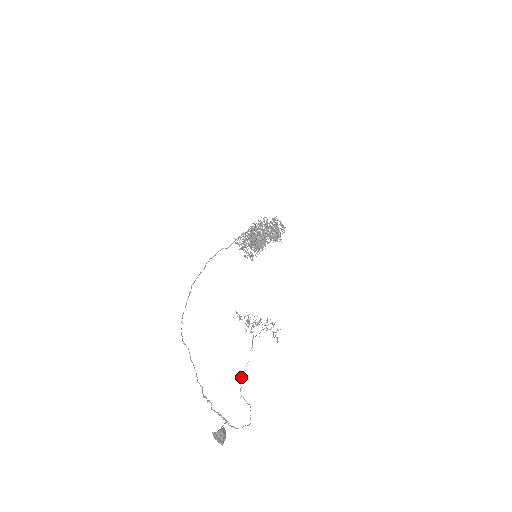
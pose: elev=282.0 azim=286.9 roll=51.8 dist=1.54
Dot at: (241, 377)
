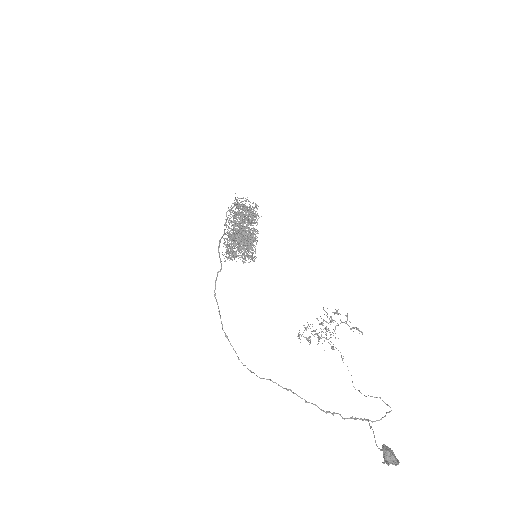
Dot at: occluded
